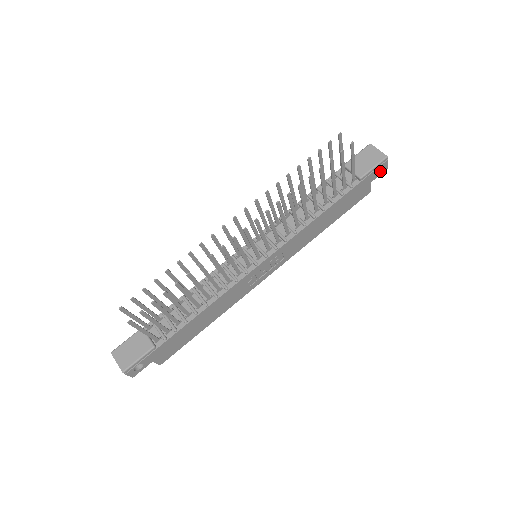
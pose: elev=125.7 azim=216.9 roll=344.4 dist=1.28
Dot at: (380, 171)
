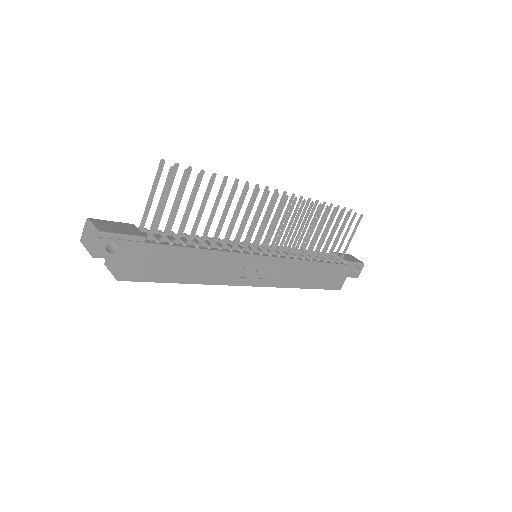
Dot at: (355, 273)
